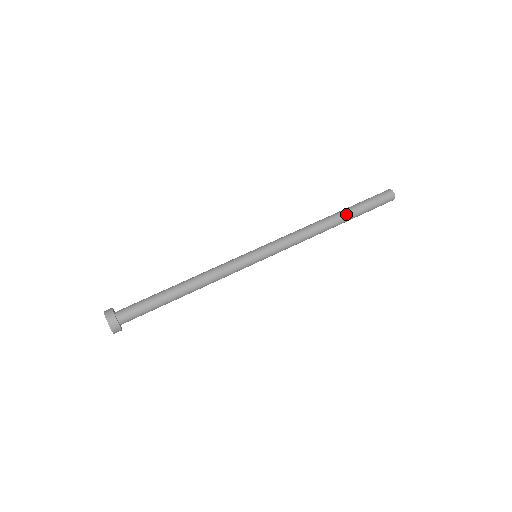
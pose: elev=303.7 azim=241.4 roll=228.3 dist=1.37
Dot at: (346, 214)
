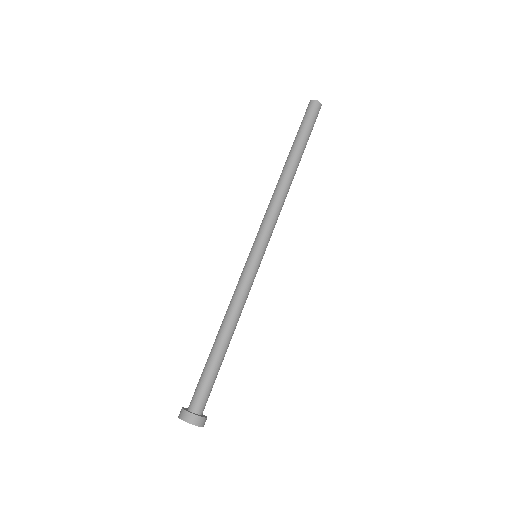
Dot at: (296, 154)
